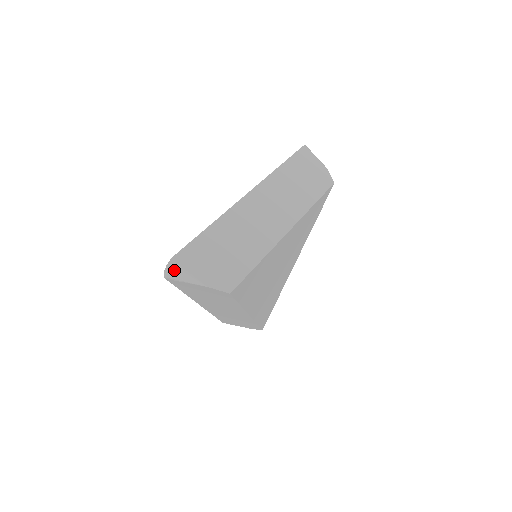
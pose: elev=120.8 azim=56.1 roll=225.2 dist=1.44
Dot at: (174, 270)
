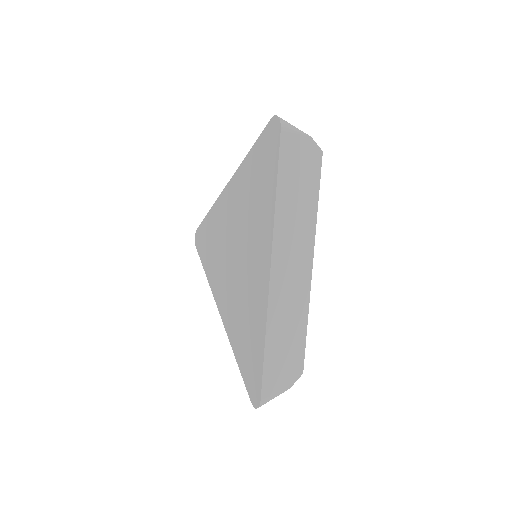
Dot at: (284, 120)
